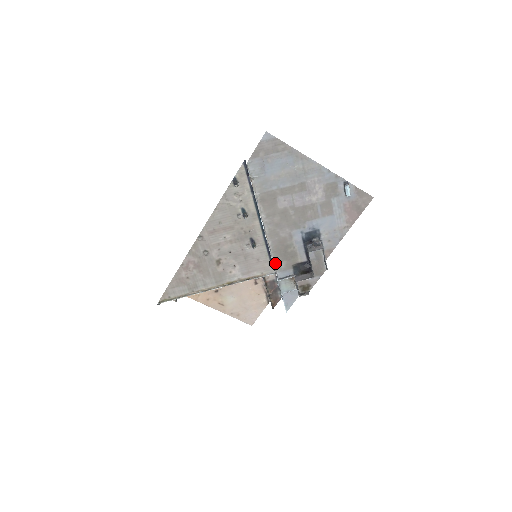
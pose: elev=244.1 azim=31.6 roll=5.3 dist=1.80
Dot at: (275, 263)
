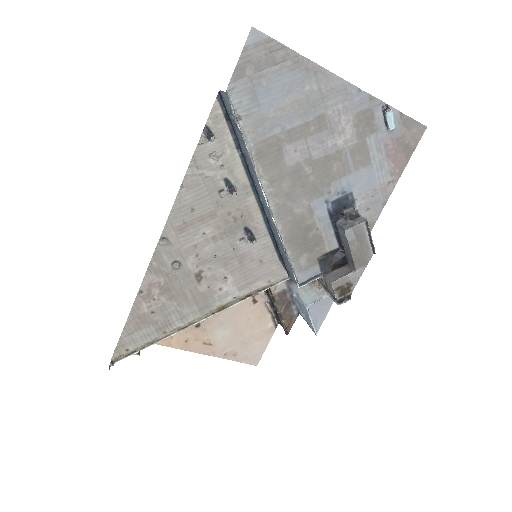
Dot at: (291, 260)
